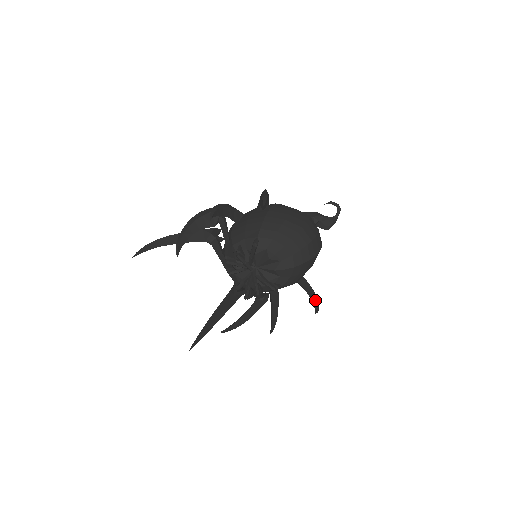
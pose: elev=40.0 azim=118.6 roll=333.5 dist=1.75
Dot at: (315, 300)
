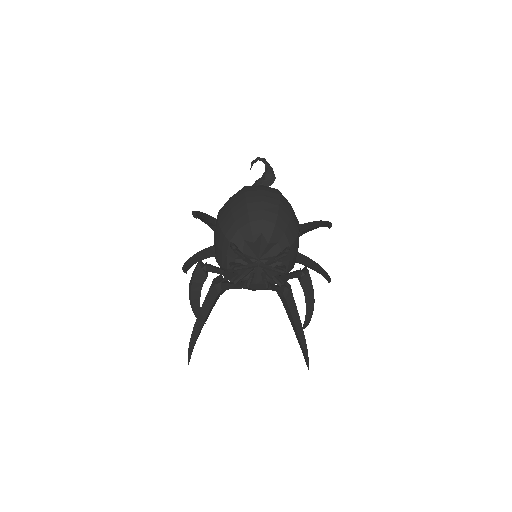
Dot at: (323, 223)
